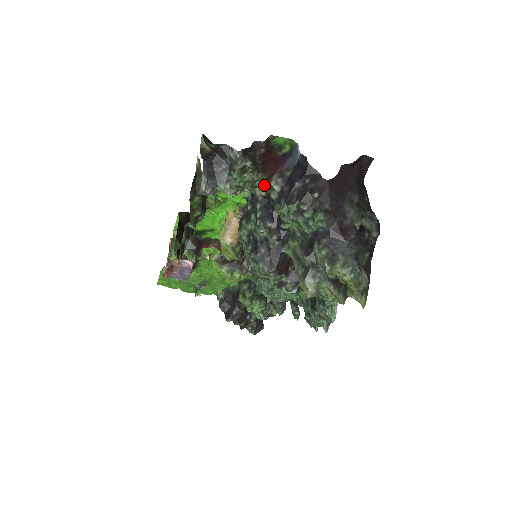
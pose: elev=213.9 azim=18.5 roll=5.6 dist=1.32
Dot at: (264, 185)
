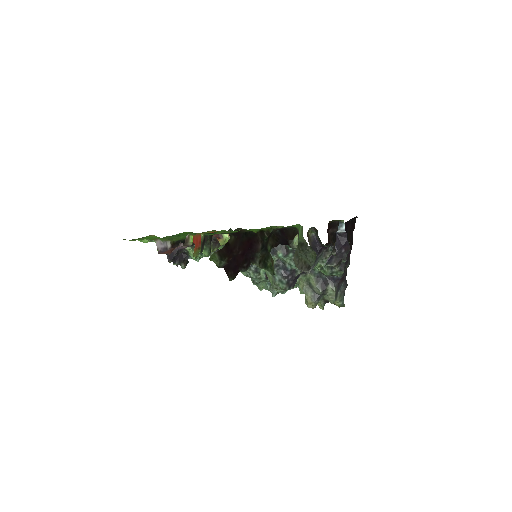
Dot at: occluded
